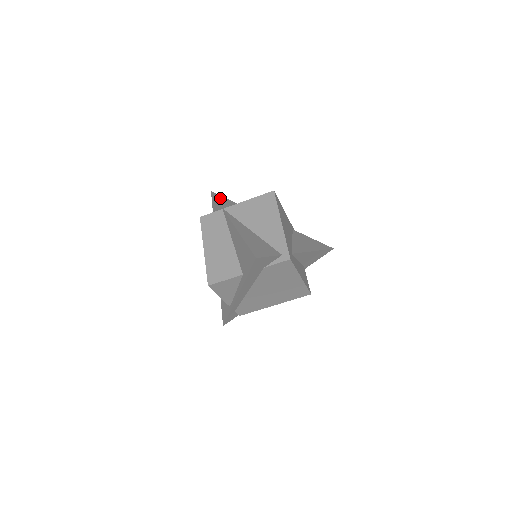
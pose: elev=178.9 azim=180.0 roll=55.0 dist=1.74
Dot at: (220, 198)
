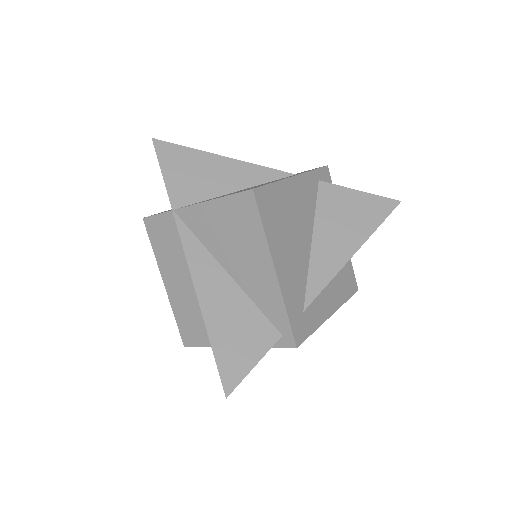
Dot at: (169, 158)
